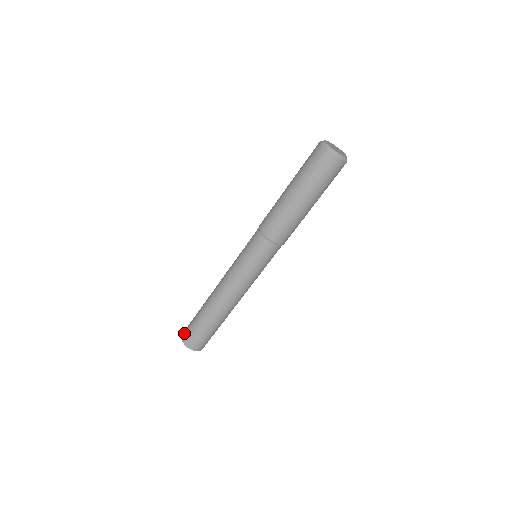
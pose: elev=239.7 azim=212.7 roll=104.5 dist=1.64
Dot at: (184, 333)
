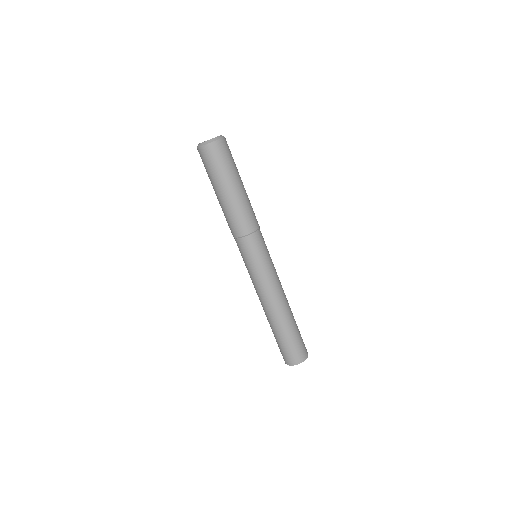
Dot at: (291, 360)
